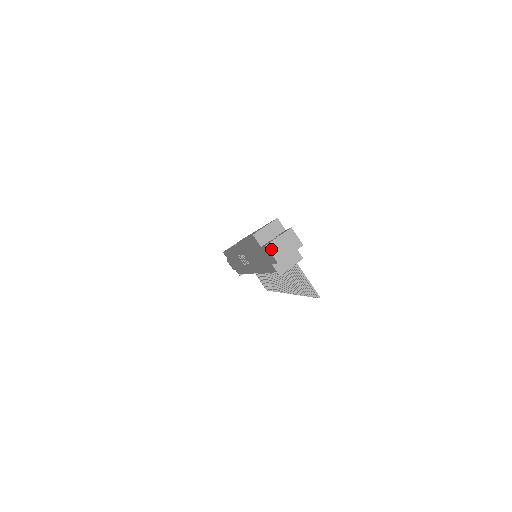
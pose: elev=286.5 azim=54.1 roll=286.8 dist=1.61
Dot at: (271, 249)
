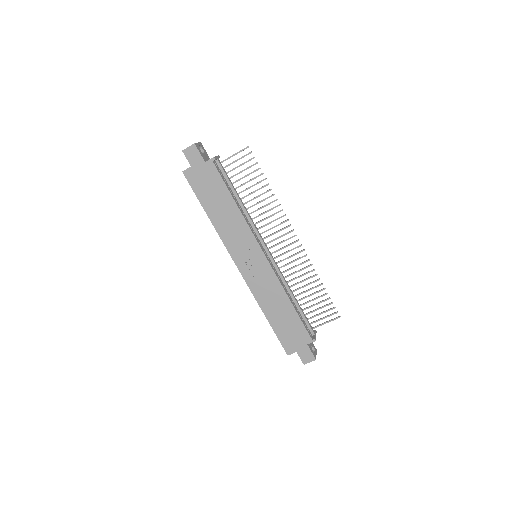
Dot at: (186, 149)
